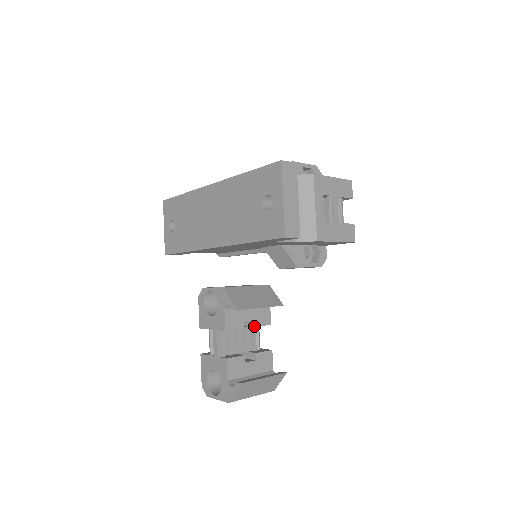
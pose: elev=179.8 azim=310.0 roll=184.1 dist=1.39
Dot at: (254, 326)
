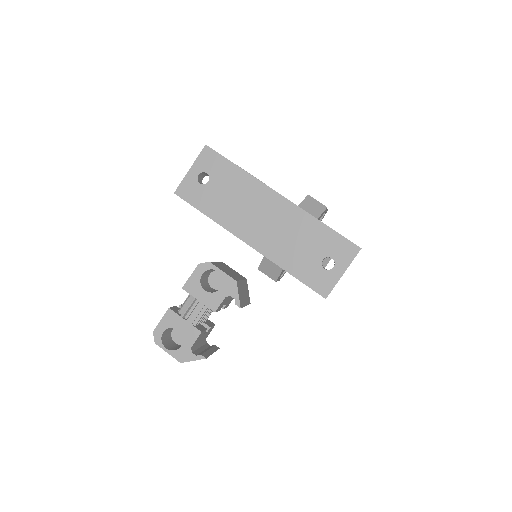
Dot at: (223, 308)
